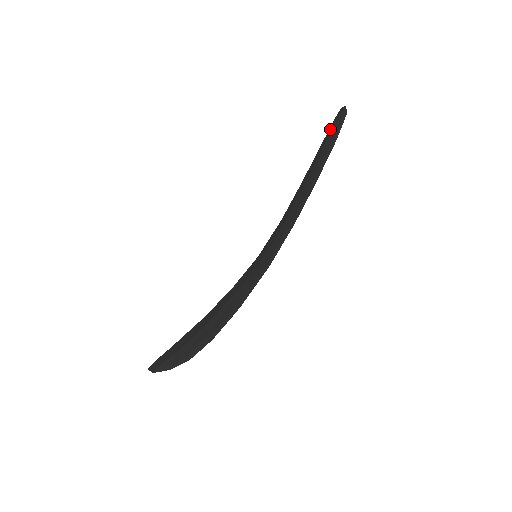
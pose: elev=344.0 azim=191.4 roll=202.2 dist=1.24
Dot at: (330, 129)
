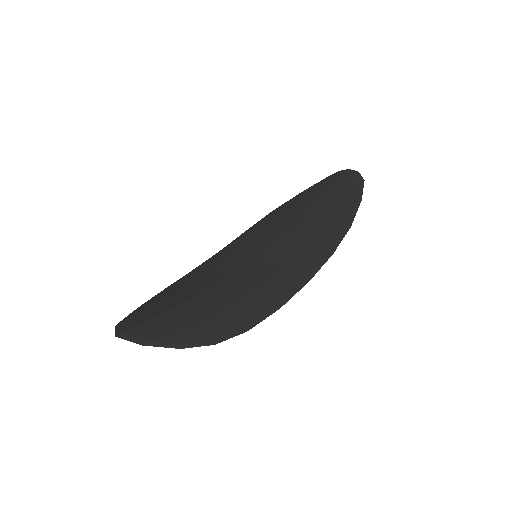
Dot at: (343, 182)
